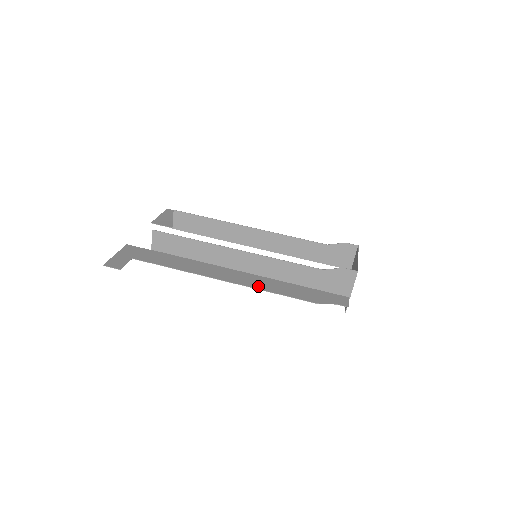
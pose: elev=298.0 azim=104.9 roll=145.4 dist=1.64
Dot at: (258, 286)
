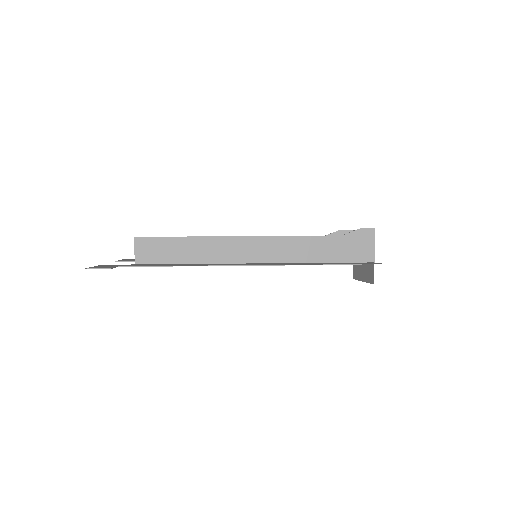
Dot at: (280, 264)
